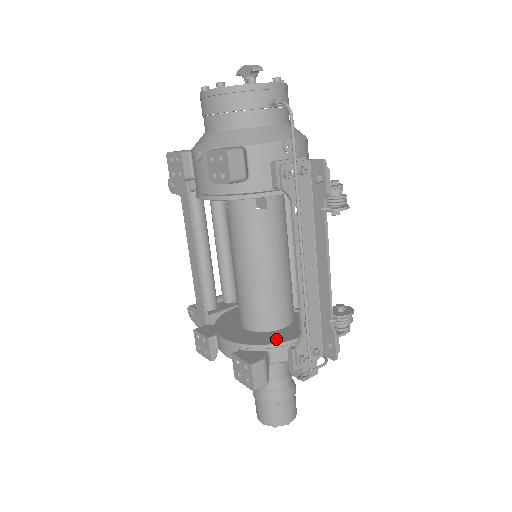
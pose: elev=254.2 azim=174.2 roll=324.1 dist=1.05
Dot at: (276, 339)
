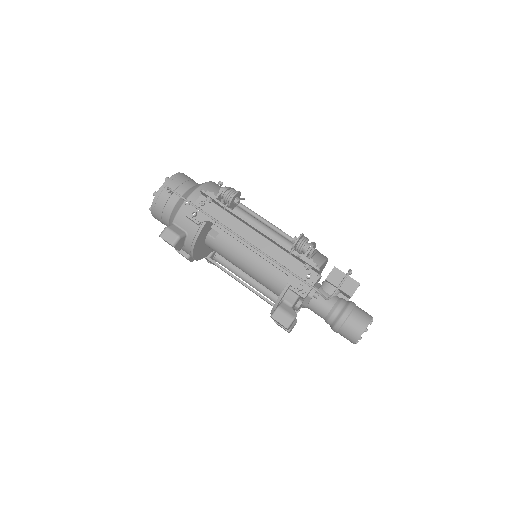
Dot at: occluded
